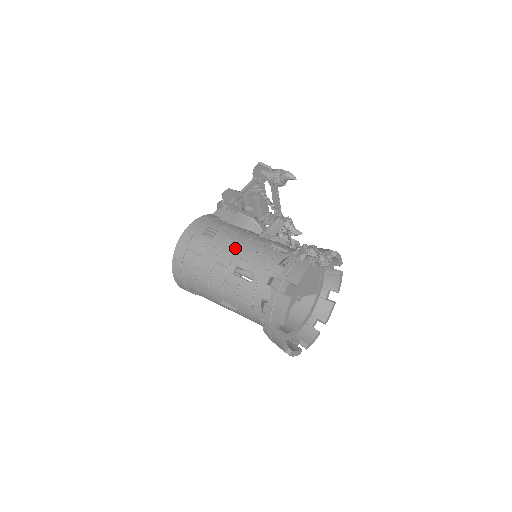
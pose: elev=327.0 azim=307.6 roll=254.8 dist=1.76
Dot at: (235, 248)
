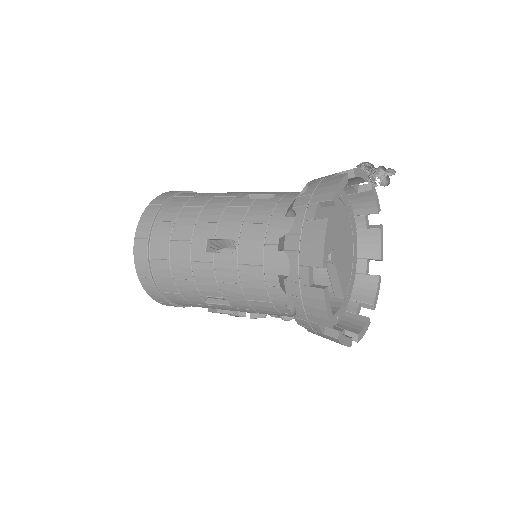
Dot at: occluded
